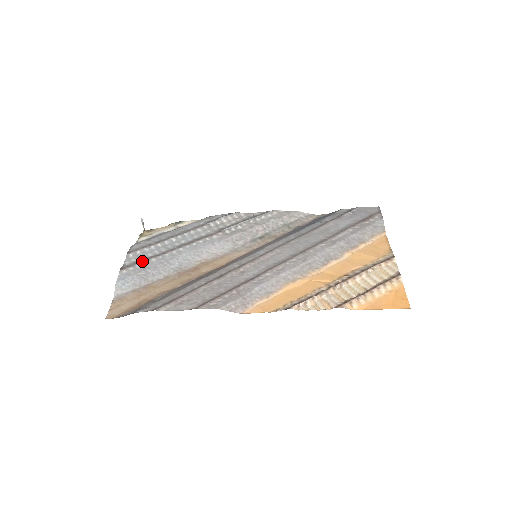
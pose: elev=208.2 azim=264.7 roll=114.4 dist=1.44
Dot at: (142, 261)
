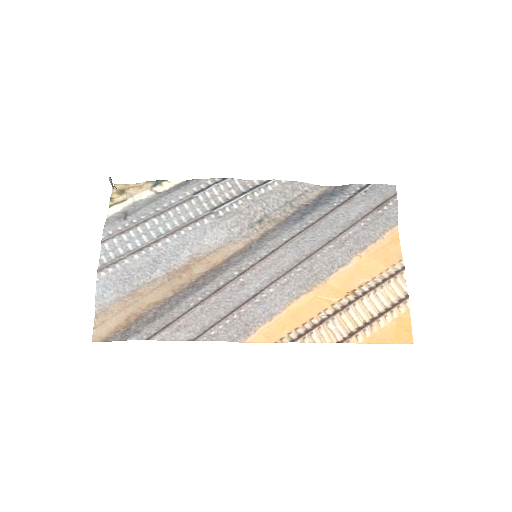
Dot at: (122, 258)
